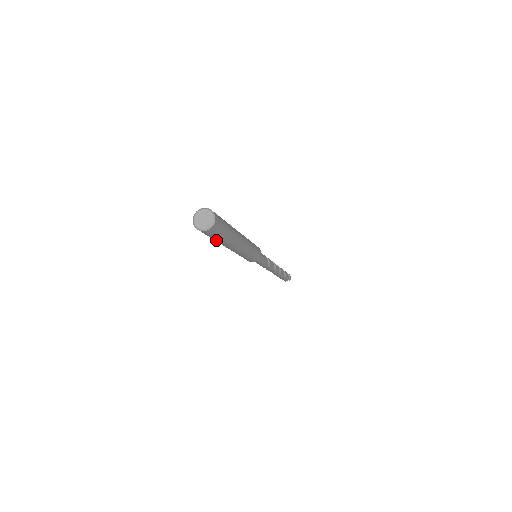
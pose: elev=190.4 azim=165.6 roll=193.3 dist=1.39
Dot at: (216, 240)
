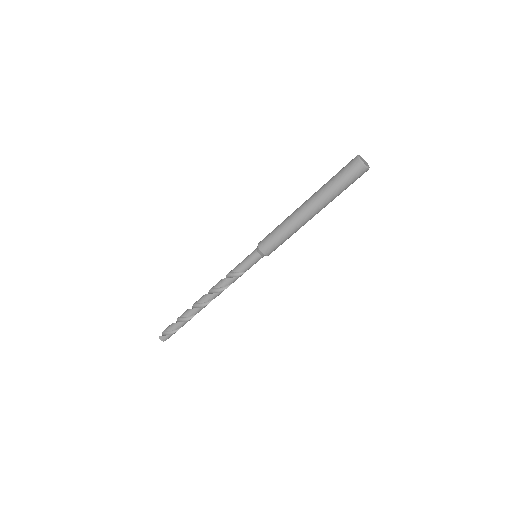
Dot at: occluded
